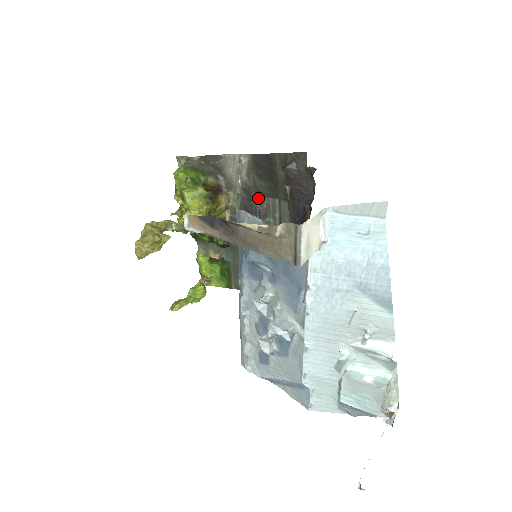
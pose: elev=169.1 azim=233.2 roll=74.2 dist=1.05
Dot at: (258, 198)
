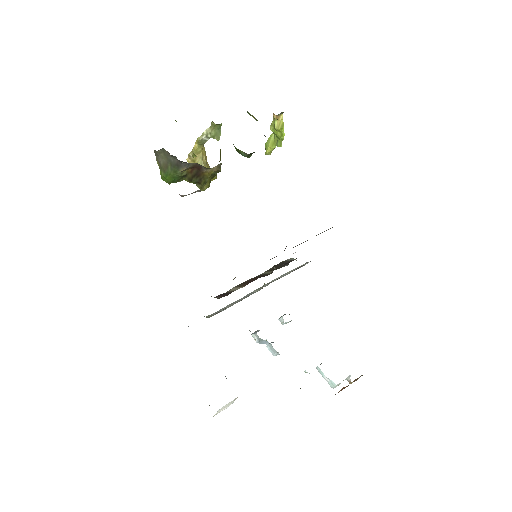
Dot at: occluded
